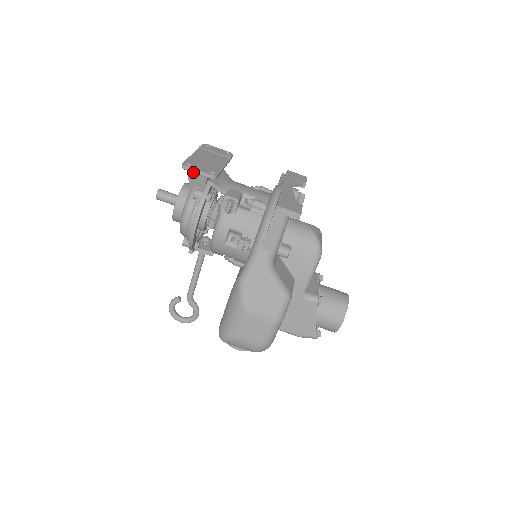
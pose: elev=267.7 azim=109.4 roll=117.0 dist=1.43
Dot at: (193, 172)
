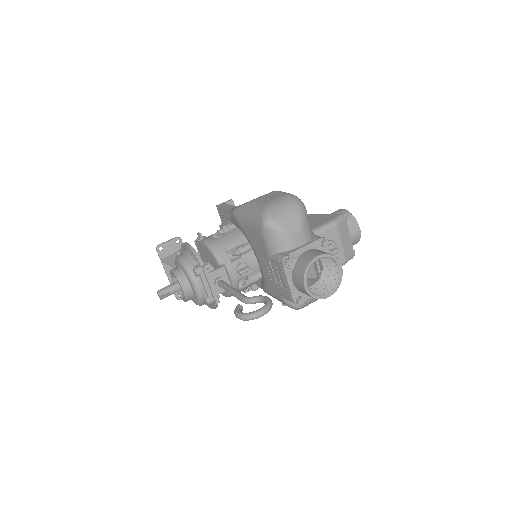
Dot at: (164, 243)
